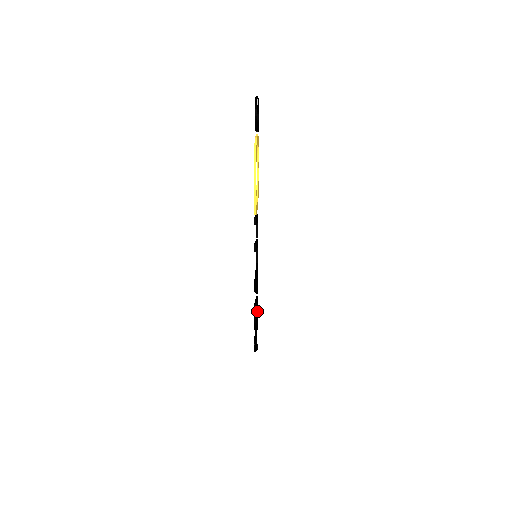
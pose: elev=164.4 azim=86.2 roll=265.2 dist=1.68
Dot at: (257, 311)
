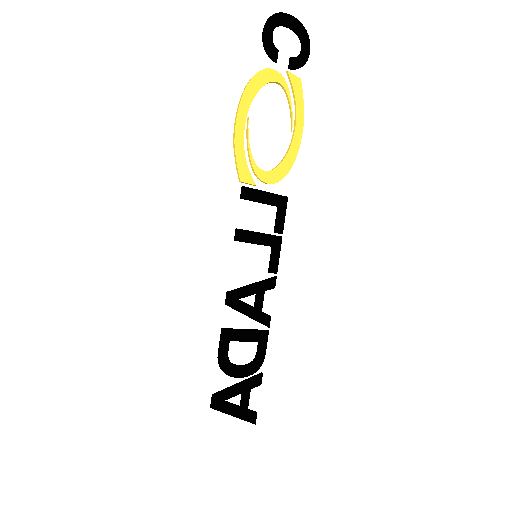
Dot at: (258, 353)
